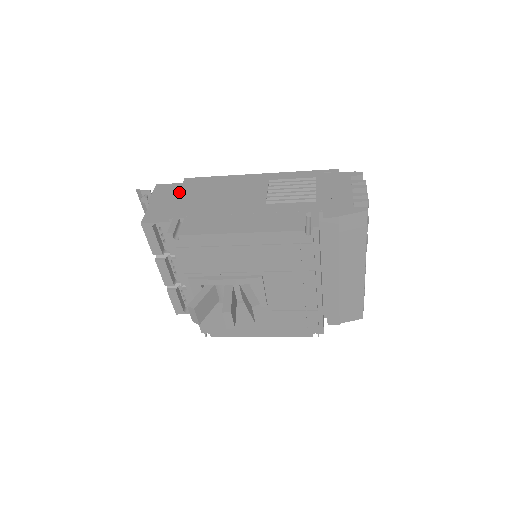
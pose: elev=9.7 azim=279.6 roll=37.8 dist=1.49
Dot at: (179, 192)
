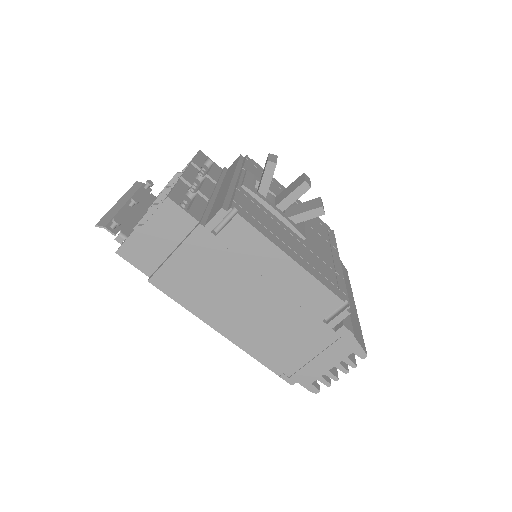
Dot at: occluded
